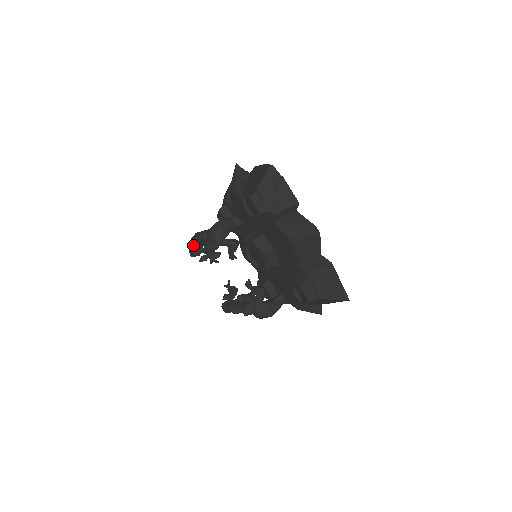
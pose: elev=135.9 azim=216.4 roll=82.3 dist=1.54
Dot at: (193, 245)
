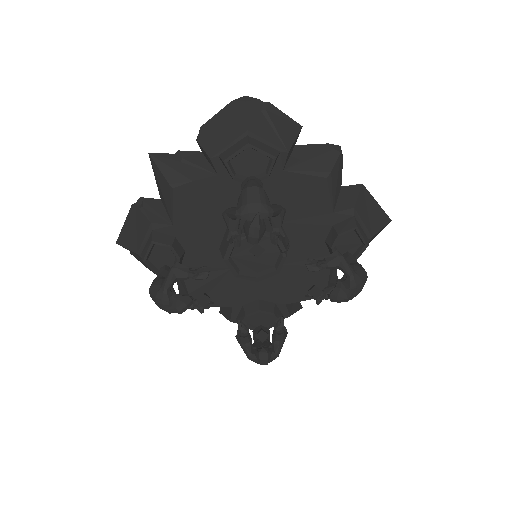
Dot at: (169, 297)
